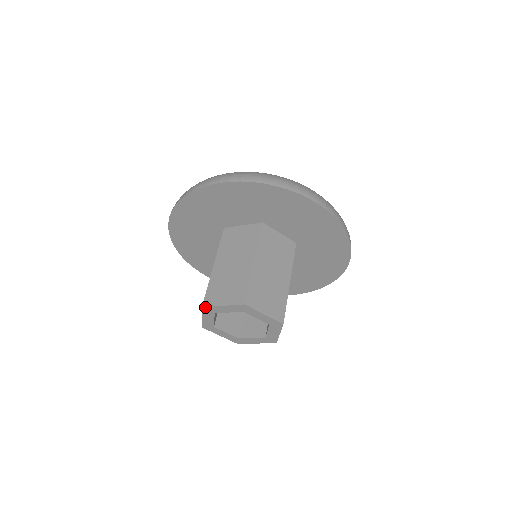
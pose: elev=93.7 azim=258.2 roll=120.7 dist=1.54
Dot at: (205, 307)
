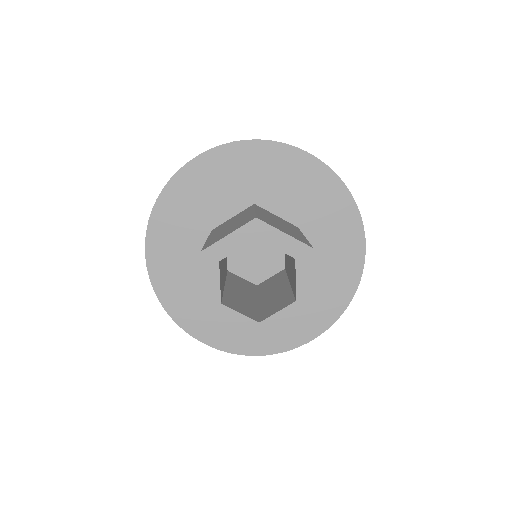
Dot at: (205, 250)
